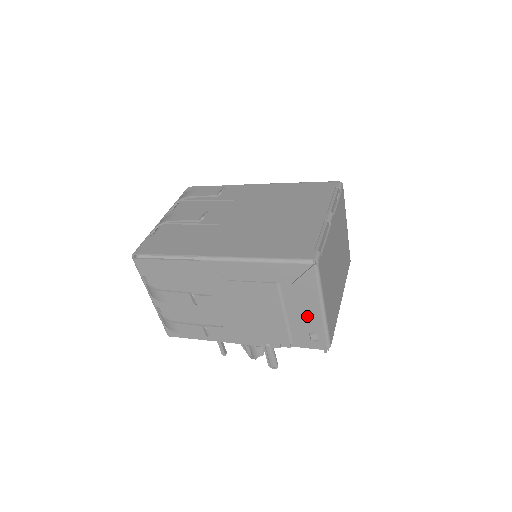
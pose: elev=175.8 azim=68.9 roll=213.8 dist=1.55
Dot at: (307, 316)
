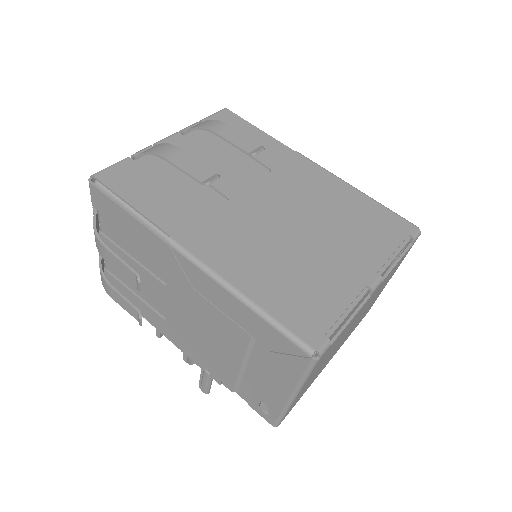
Dot at: (268, 388)
